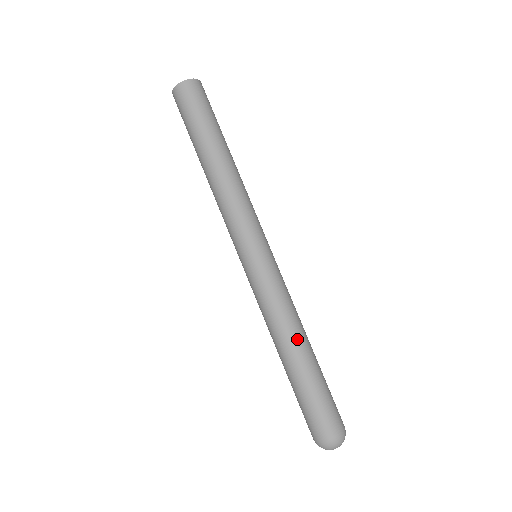
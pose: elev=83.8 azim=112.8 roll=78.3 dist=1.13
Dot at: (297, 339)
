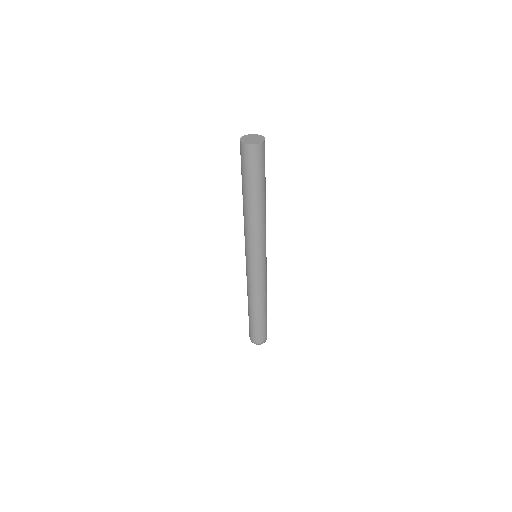
Dot at: (261, 304)
